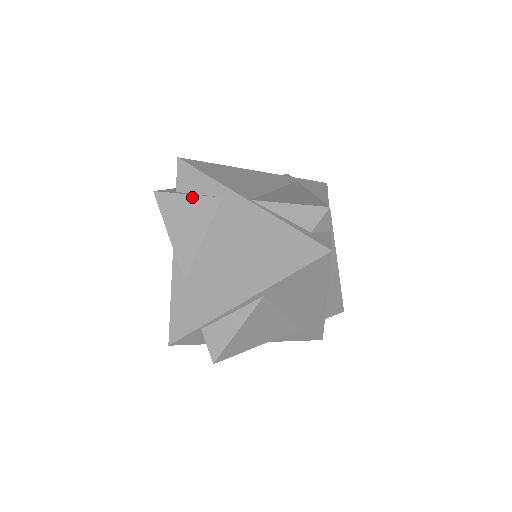
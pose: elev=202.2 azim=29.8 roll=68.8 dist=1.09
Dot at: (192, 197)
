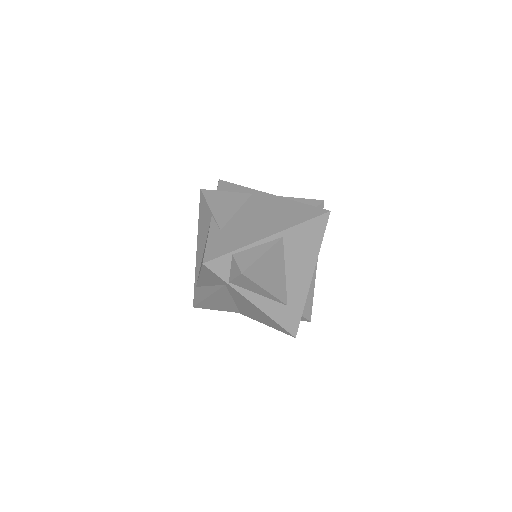
Dot at: (230, 193)
